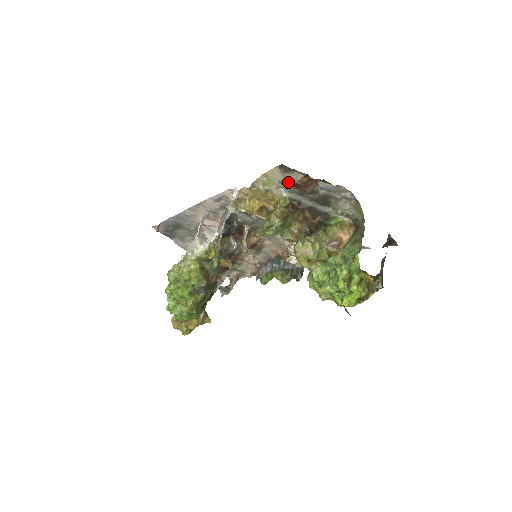
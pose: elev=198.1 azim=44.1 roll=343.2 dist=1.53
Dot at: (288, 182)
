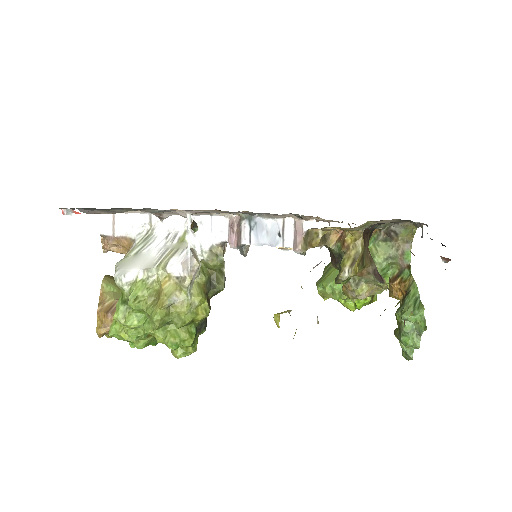
Dot at: occluded
